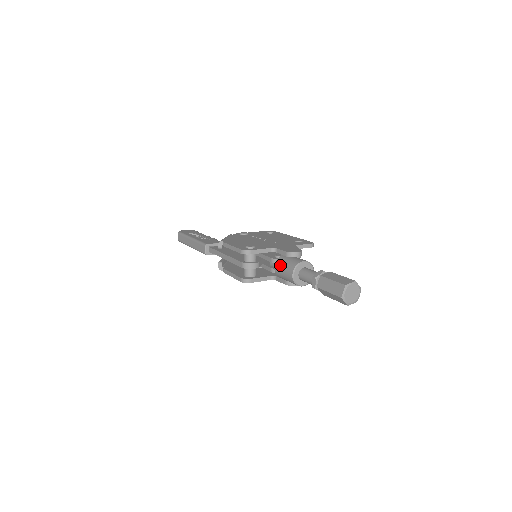
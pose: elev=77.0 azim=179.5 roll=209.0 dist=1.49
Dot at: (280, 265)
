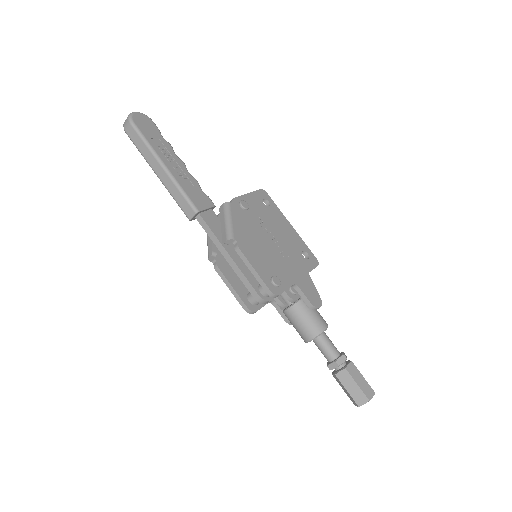
Dot at: (299, 316)
